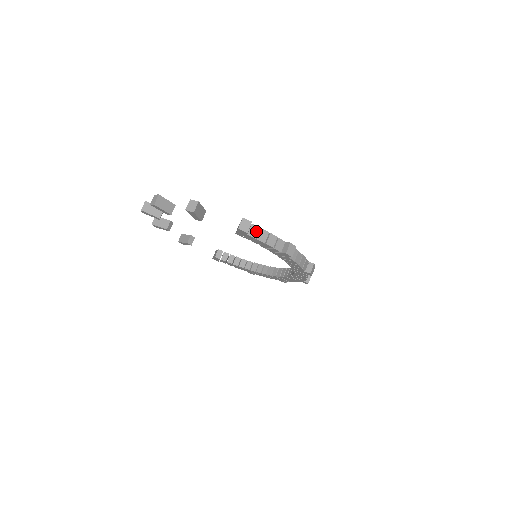
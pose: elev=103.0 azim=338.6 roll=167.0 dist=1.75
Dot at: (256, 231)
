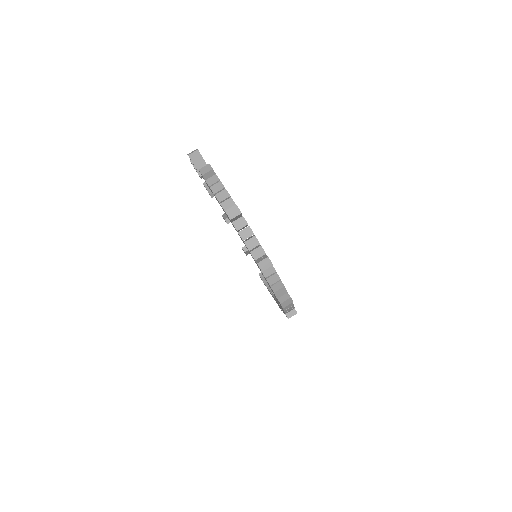
Dot at: (214, 181)
